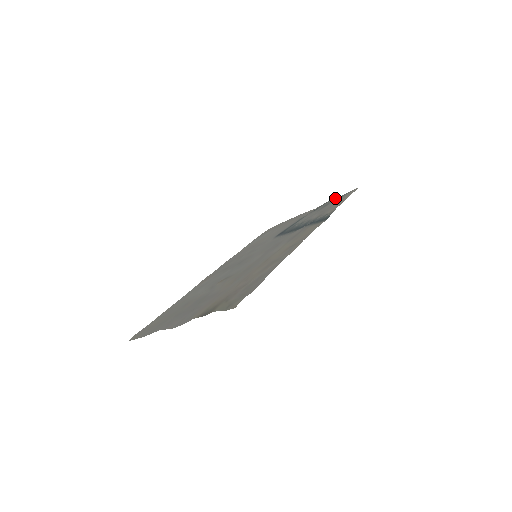
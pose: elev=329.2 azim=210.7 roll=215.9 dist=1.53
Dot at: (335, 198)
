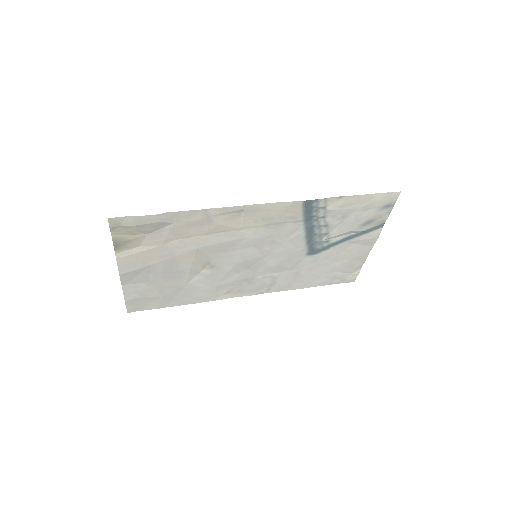
Dot at: (388, 216)
